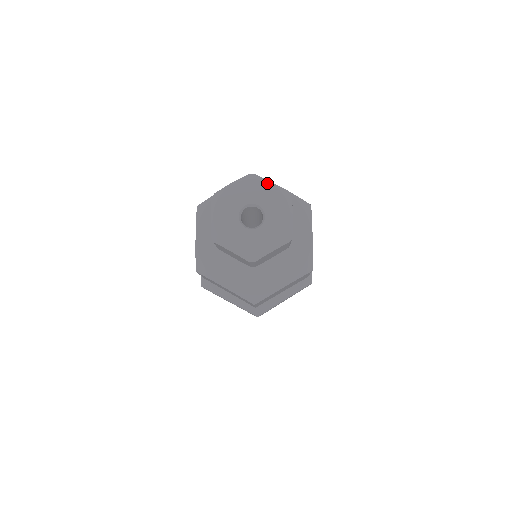
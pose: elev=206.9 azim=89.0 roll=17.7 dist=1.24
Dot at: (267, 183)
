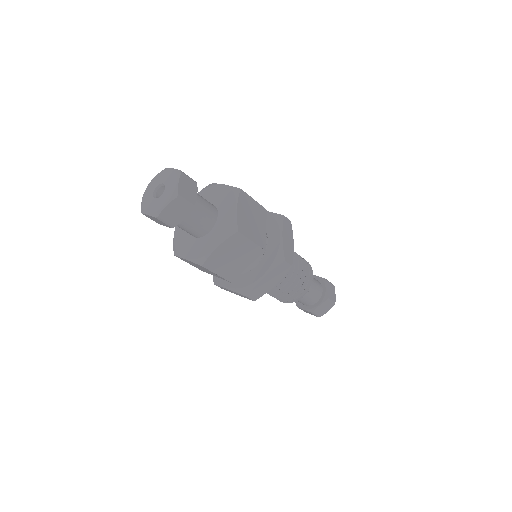
Dot at: (169, 169)
